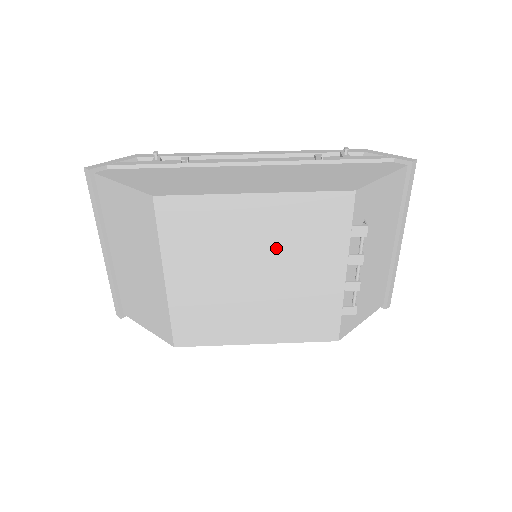
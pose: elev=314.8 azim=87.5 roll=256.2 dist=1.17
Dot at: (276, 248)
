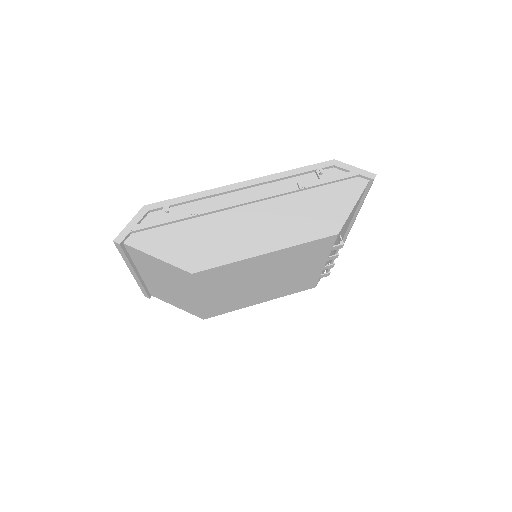
Dot at: (279, 268)
